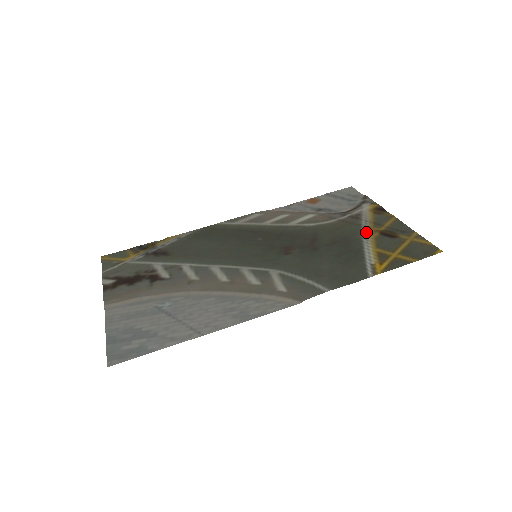
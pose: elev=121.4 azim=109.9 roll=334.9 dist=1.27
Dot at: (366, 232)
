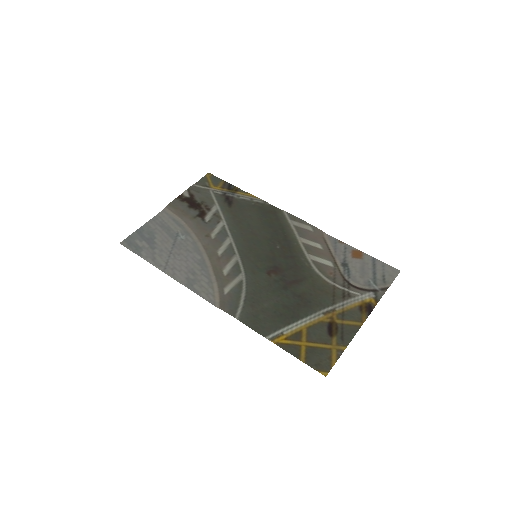
Dot at: (326, 312)
